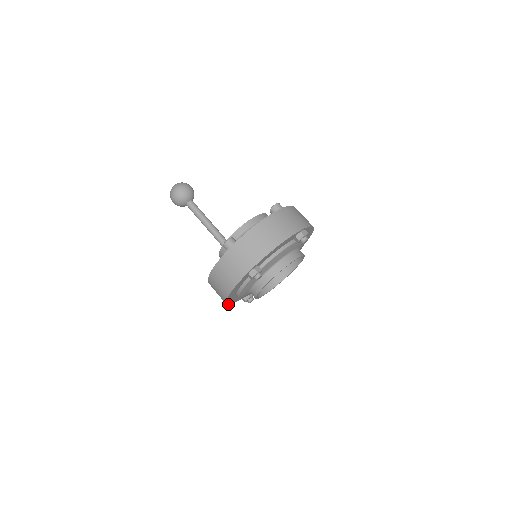
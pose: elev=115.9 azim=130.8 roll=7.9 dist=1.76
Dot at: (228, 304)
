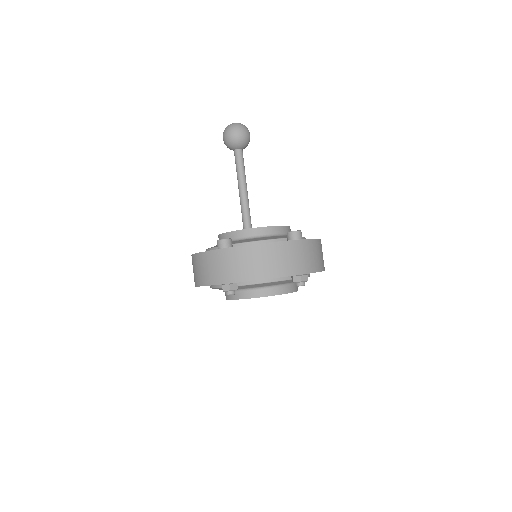
Dot at: occluded
